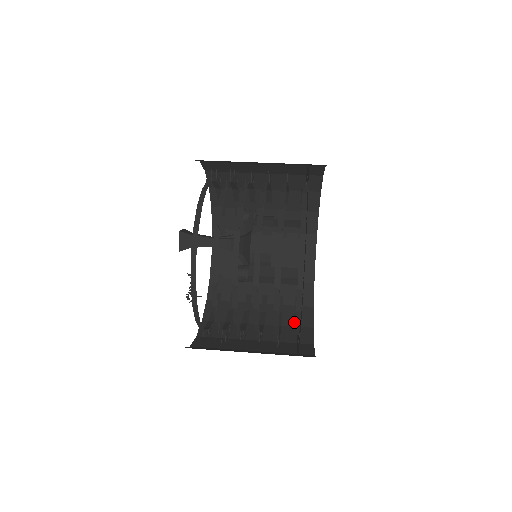
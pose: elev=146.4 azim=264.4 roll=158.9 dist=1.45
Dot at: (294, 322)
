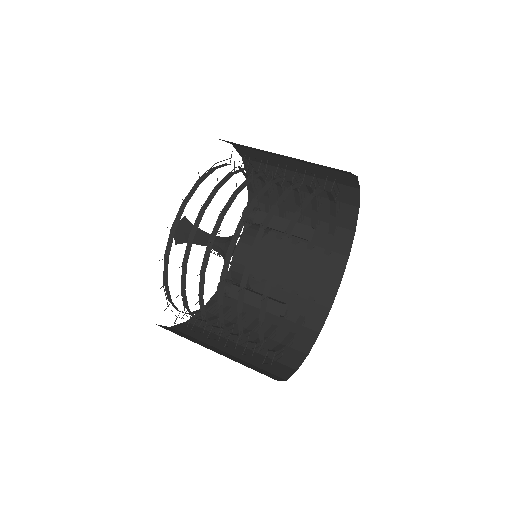
Dot at: (303, 309)
